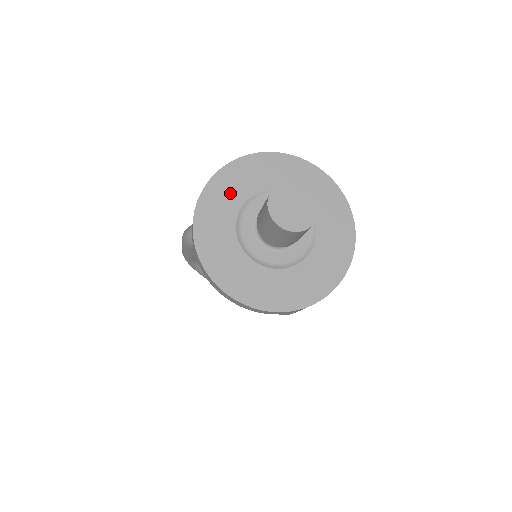
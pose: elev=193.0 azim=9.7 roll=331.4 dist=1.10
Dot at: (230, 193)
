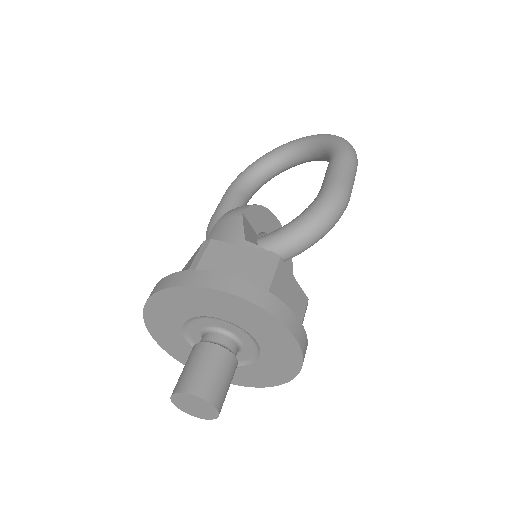
Dot at: (173, 342)
